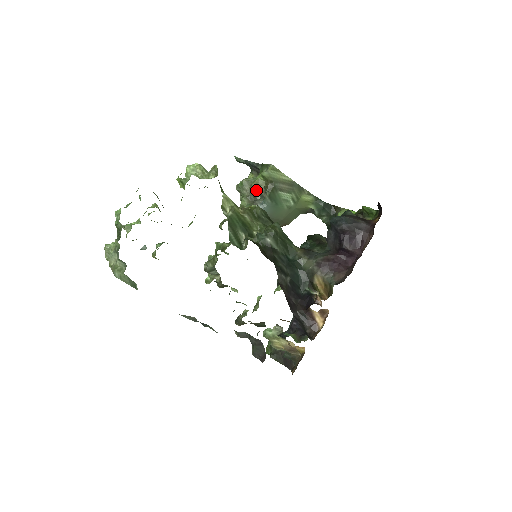
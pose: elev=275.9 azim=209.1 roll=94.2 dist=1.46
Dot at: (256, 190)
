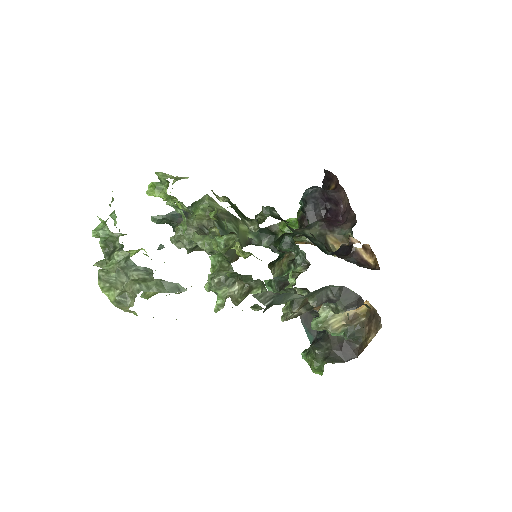
Dot at: (201, 225)
